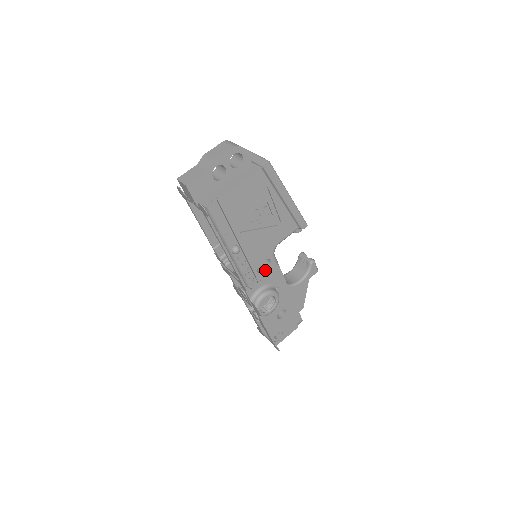
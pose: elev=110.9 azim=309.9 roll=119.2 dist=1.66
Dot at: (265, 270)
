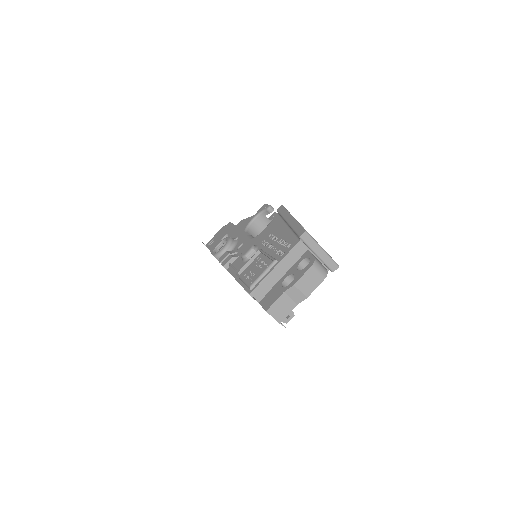
Dot at: occluded
